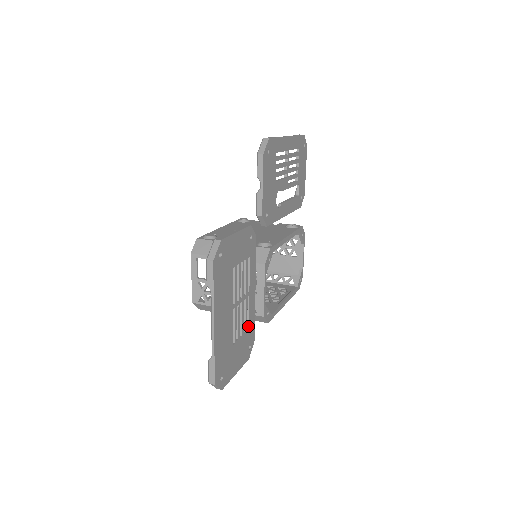
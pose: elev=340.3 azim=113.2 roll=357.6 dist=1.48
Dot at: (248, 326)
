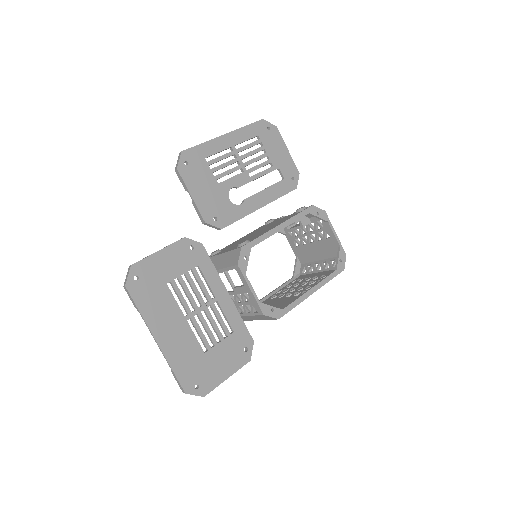
Dot at: (232, 330)
